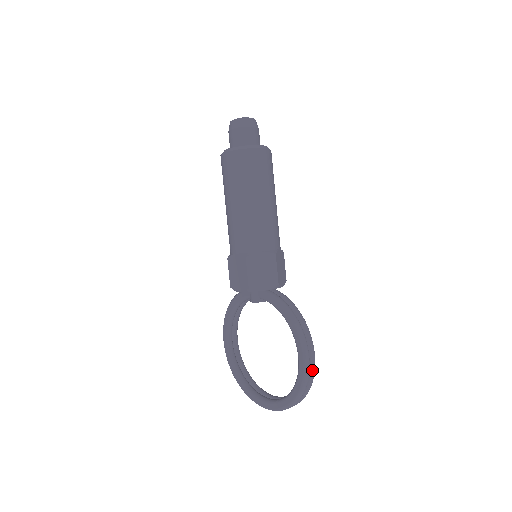
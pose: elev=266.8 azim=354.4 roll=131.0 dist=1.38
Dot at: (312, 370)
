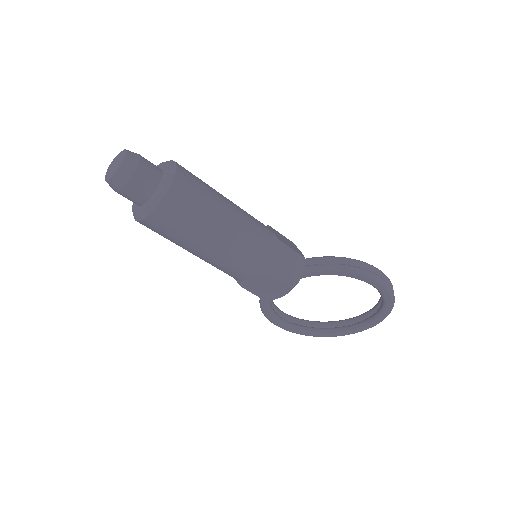
Dot at: (389, 282)
